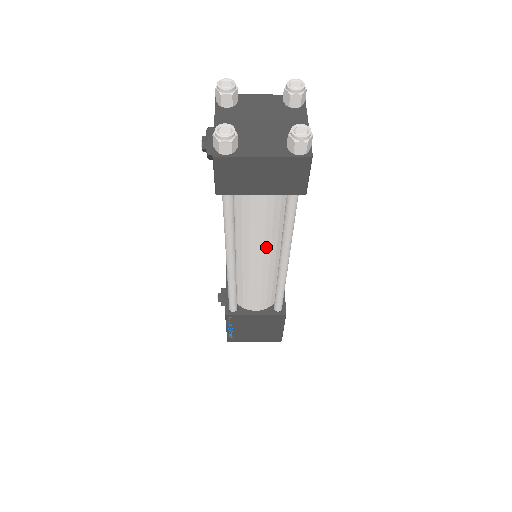
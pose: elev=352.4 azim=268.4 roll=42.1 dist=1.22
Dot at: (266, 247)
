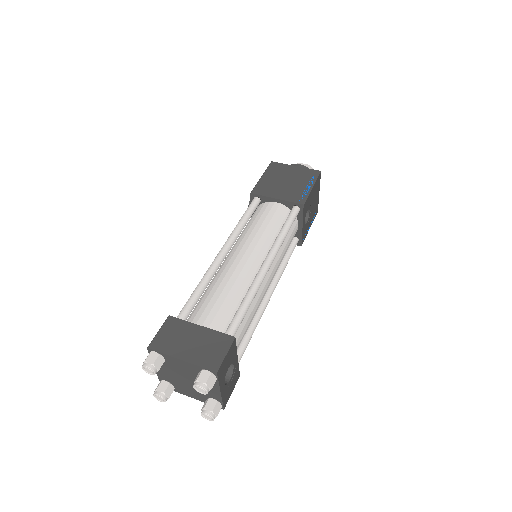
Dot at: occluded
